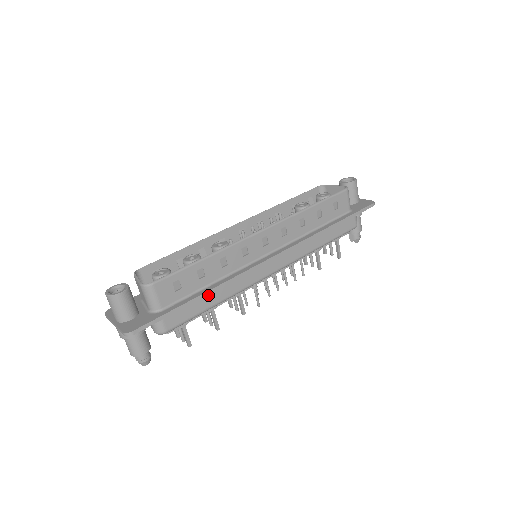
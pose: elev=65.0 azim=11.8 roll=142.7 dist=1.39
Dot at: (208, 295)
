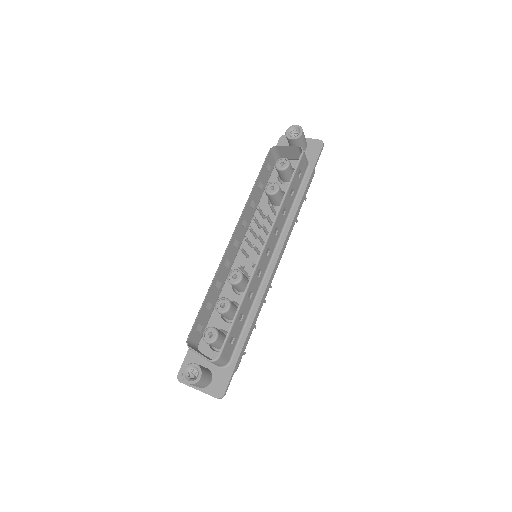
Dot at: occluded
